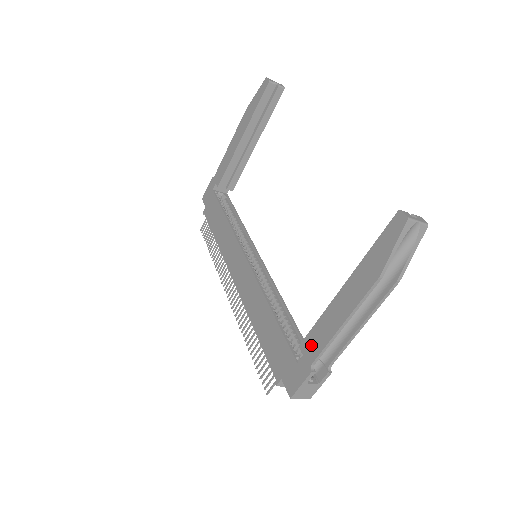
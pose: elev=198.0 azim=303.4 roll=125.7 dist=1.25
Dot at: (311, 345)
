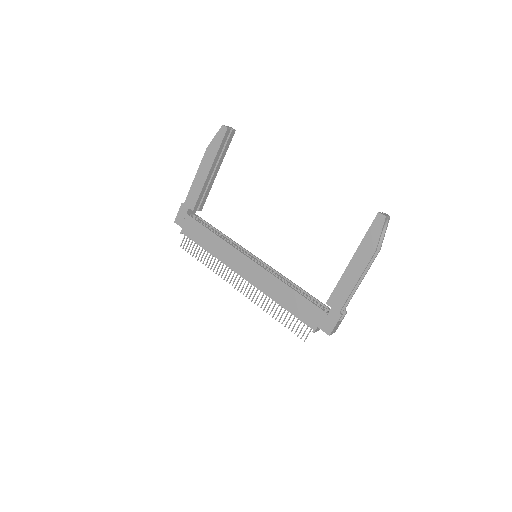
Dot at: (336, 300)
